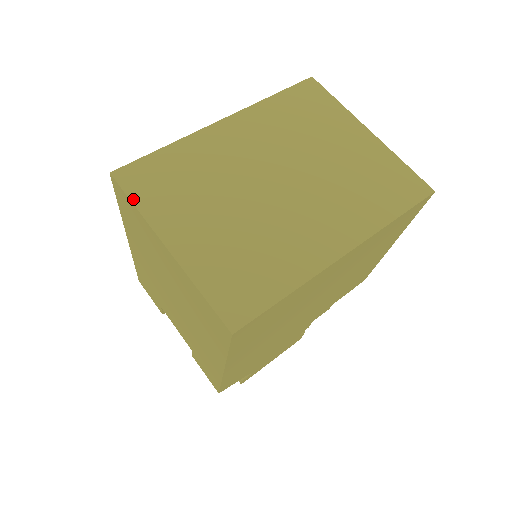
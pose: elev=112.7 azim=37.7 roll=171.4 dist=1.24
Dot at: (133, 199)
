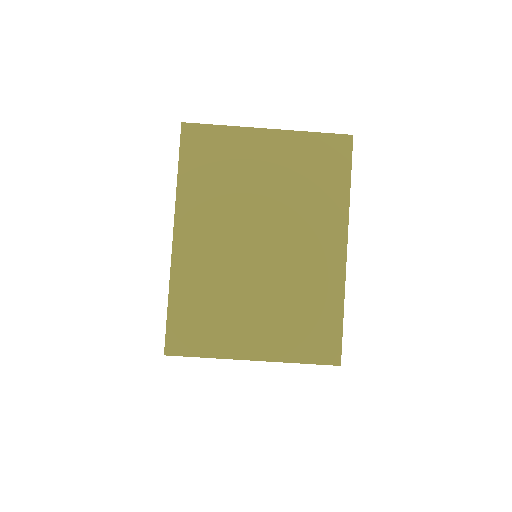
Dot at: (199, 355)
